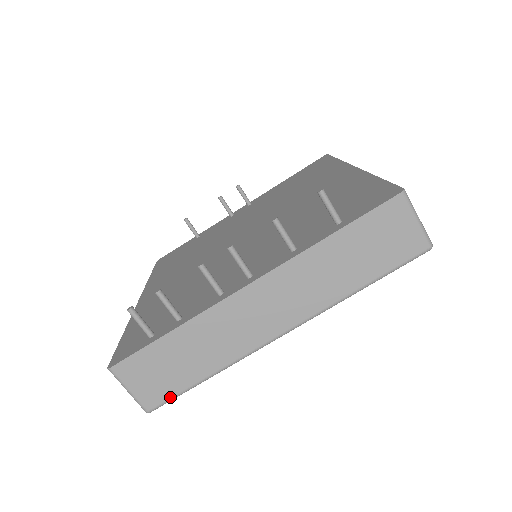
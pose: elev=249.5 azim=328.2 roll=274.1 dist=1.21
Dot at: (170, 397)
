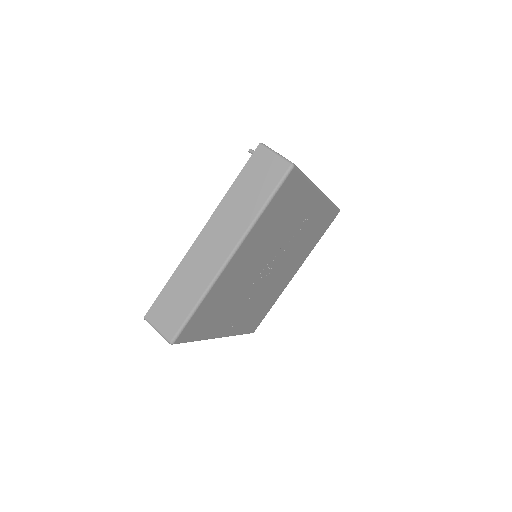
Dot at: (298, 168)
